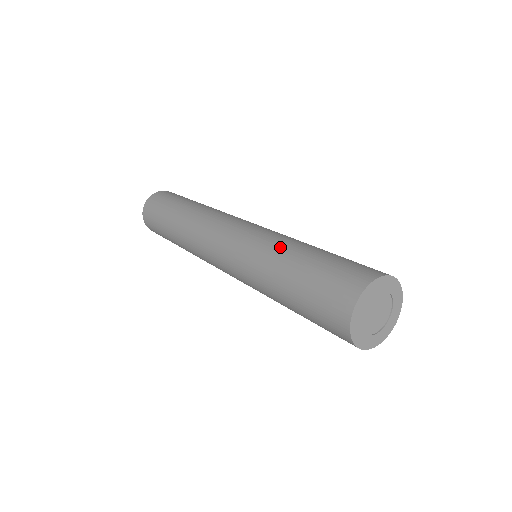
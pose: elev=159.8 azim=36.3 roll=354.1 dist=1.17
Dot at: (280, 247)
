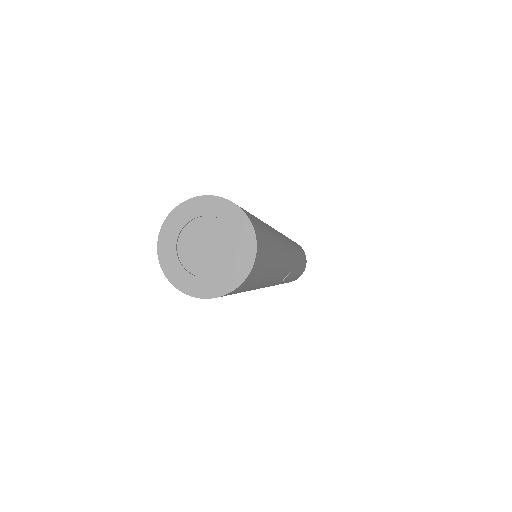
Dot at: occluded
